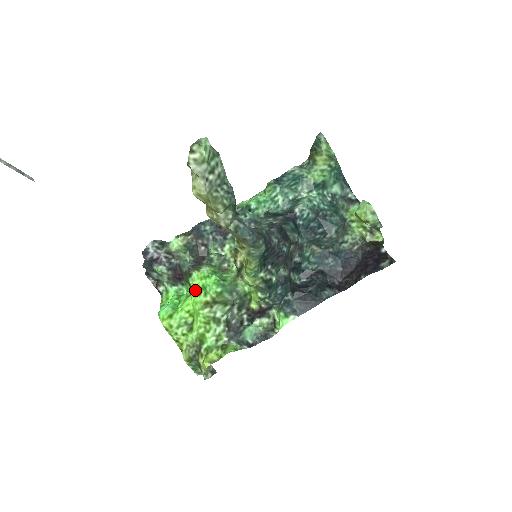
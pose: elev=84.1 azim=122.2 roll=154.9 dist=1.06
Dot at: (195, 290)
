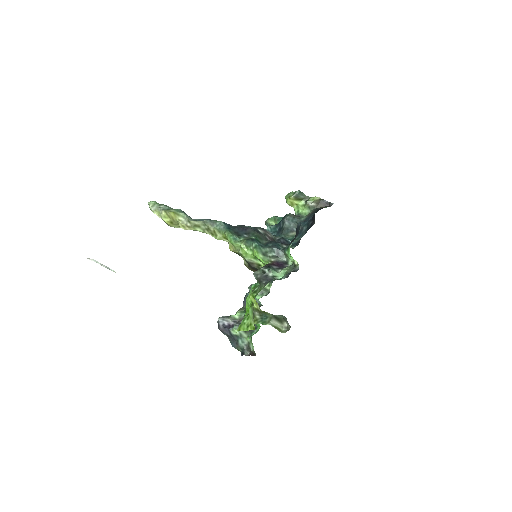
Dot at: occluded
